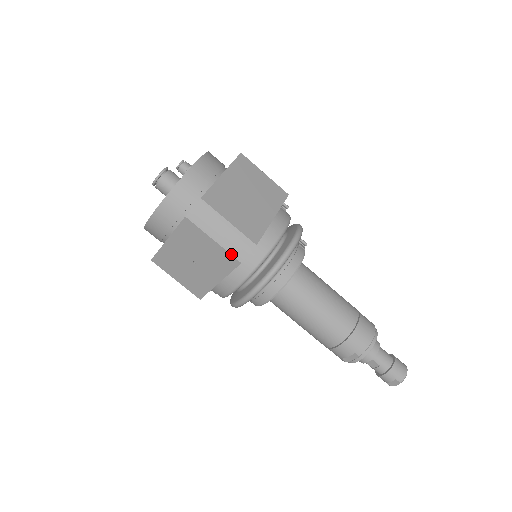
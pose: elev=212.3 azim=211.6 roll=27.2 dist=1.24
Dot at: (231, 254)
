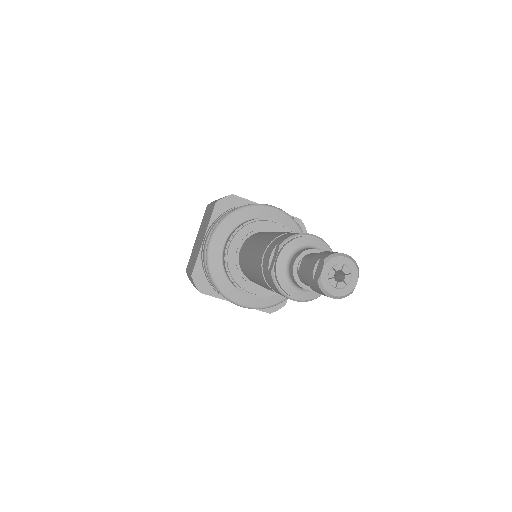
Dot at: (214, 203)
